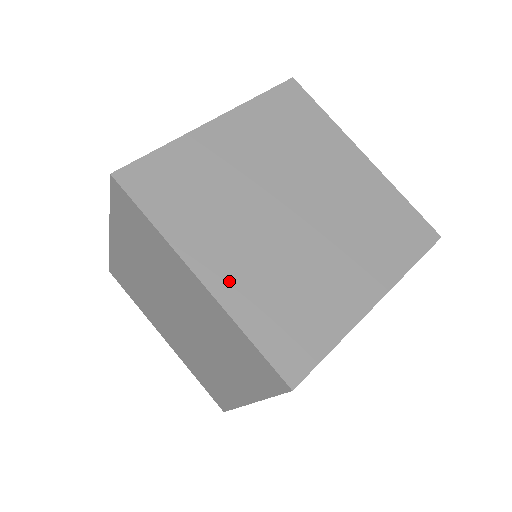
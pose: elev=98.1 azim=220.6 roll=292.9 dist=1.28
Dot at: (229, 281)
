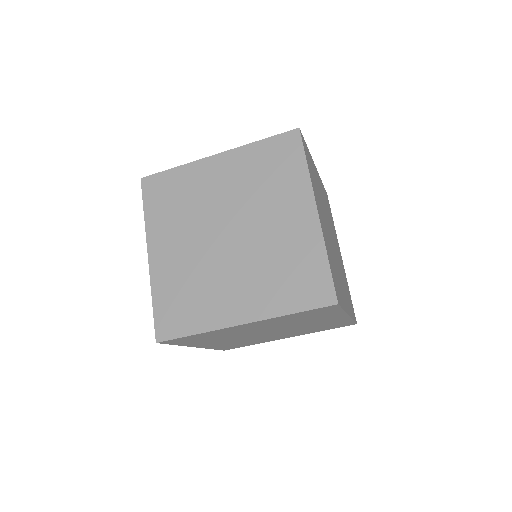
Dot at: (323, 228)
